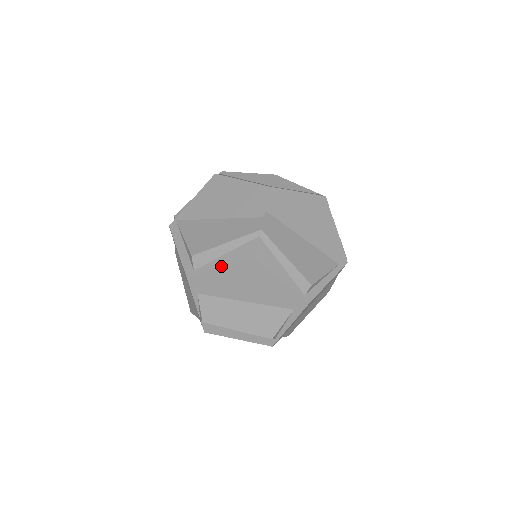
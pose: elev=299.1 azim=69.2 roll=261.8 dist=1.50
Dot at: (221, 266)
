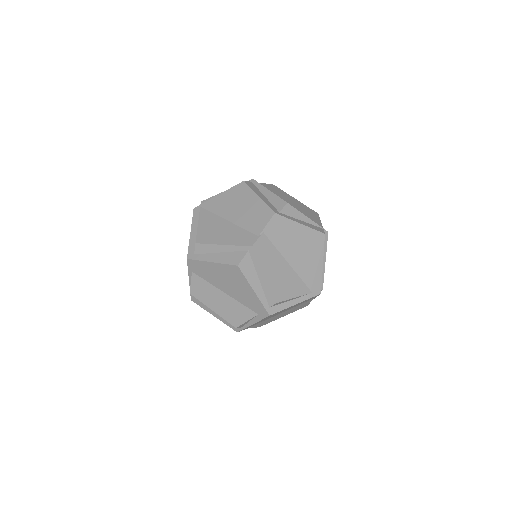
Dot at: (213, 261)
